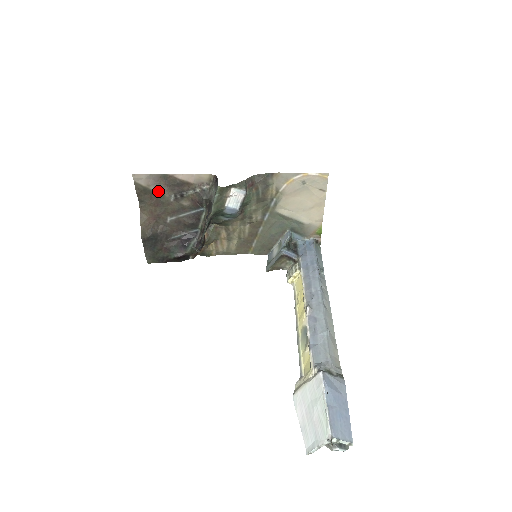
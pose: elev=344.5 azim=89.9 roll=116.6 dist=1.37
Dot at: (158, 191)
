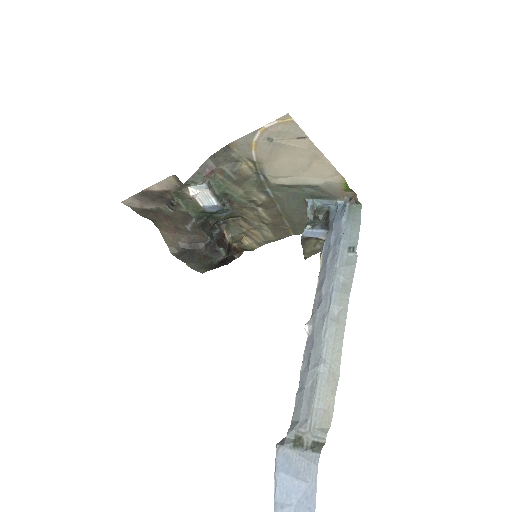
Dot at: (153, 208)
